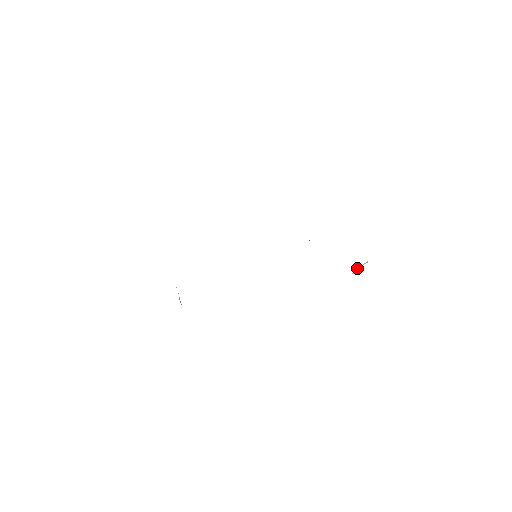
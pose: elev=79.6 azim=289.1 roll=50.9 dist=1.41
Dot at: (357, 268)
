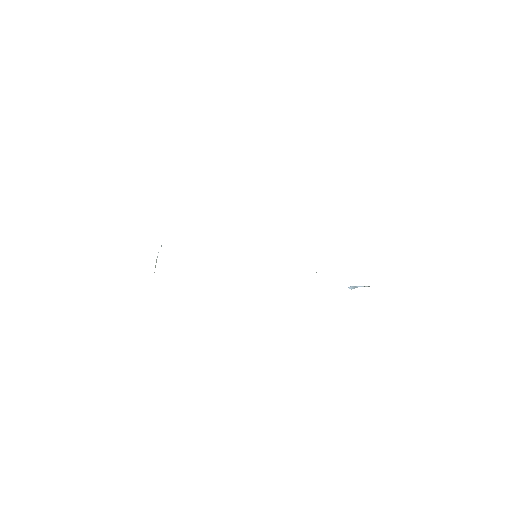
Dot at: occluded
